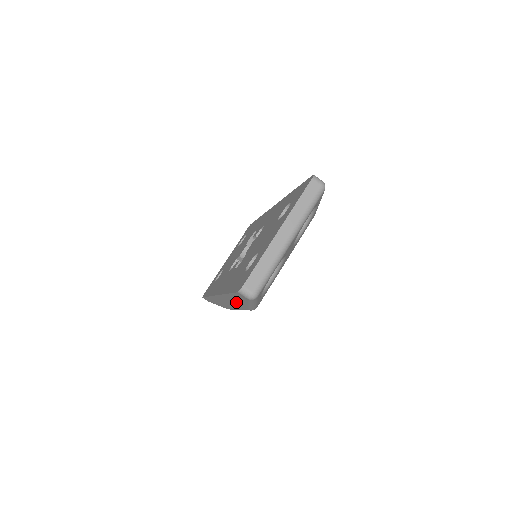
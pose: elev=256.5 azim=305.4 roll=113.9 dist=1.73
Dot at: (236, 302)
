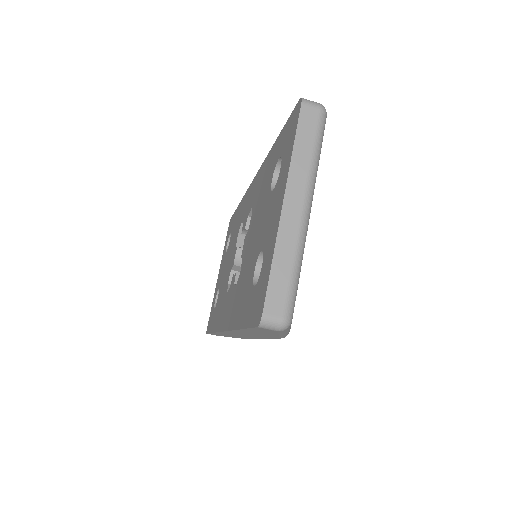
Dot at: (256, 334)
